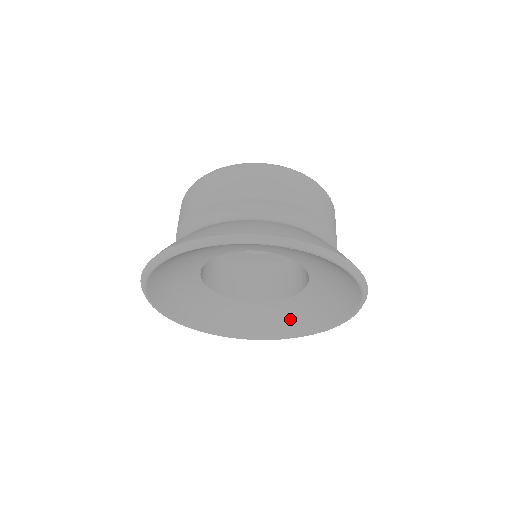
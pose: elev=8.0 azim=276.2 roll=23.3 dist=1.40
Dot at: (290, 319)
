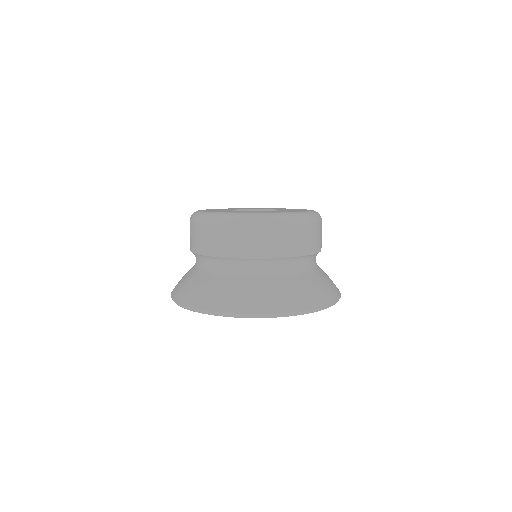
Dot at: occluded
